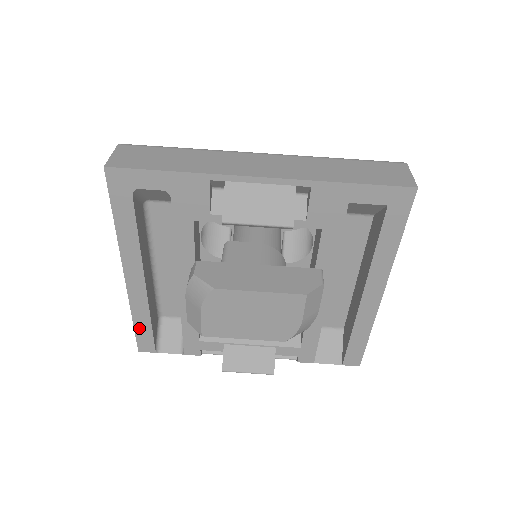
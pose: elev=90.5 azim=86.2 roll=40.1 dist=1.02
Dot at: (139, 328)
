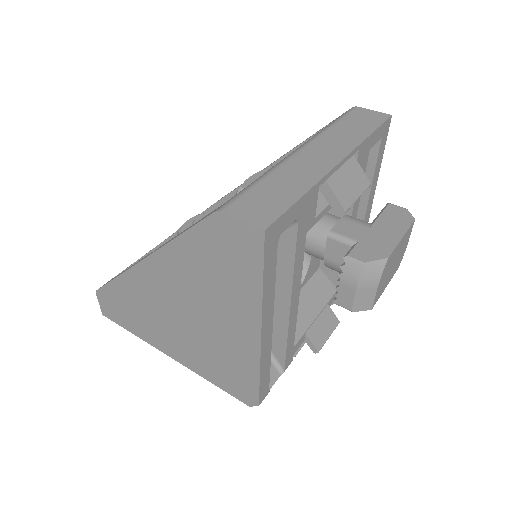
Dot at: (262, 380)
